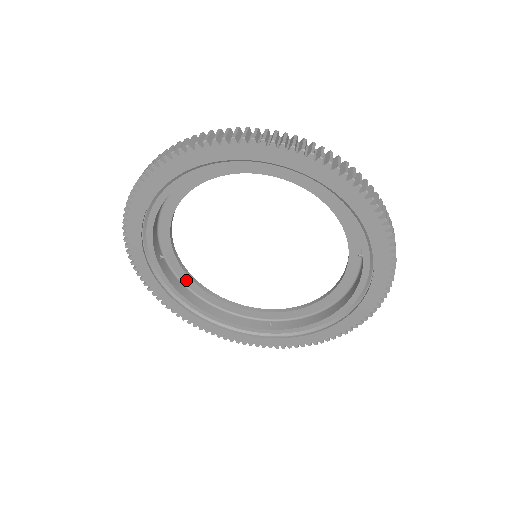
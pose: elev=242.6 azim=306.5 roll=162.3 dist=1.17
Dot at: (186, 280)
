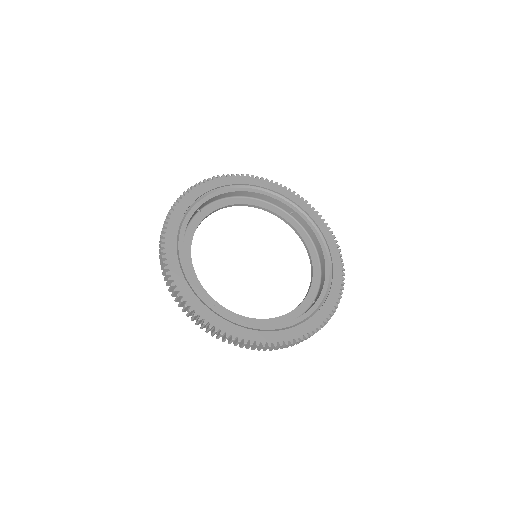
Dot at: (188, 236)
